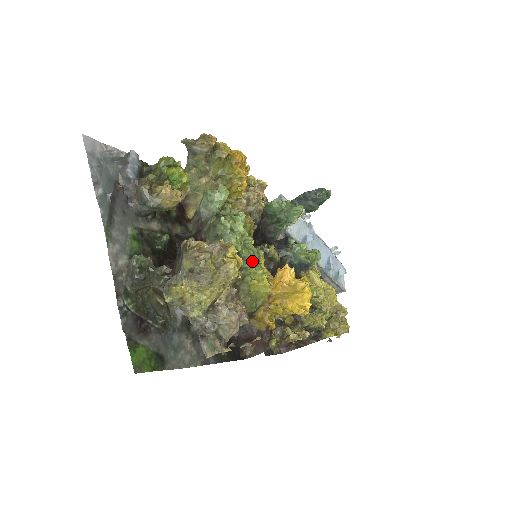
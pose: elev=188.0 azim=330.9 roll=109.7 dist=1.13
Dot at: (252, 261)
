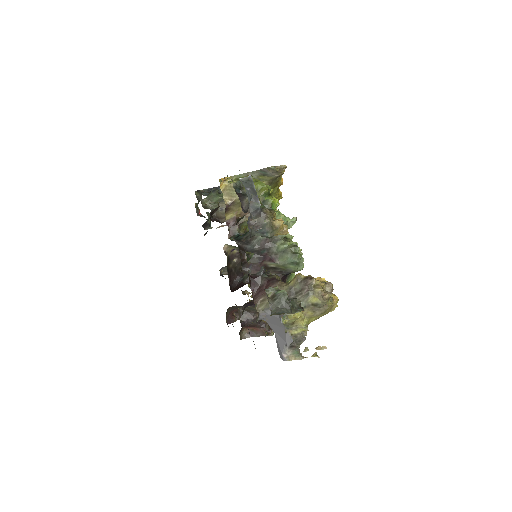
Dot at: (293, 277)
